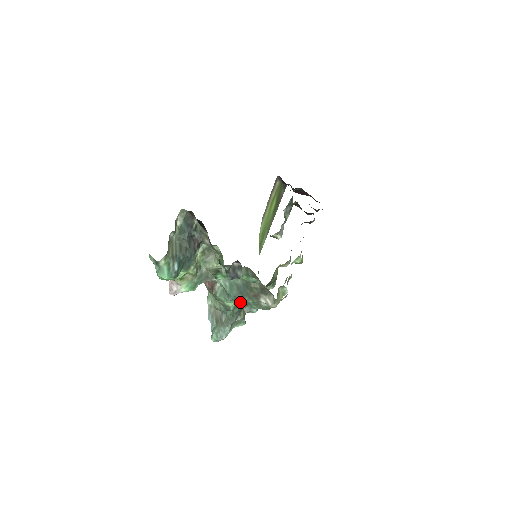
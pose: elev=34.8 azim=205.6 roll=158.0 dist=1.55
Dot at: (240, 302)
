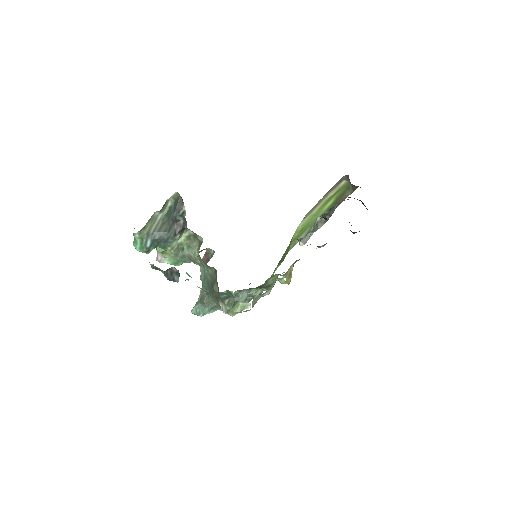
Dot at: occluded
